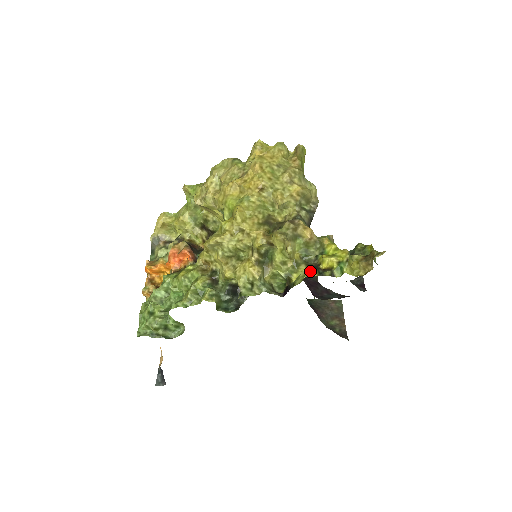
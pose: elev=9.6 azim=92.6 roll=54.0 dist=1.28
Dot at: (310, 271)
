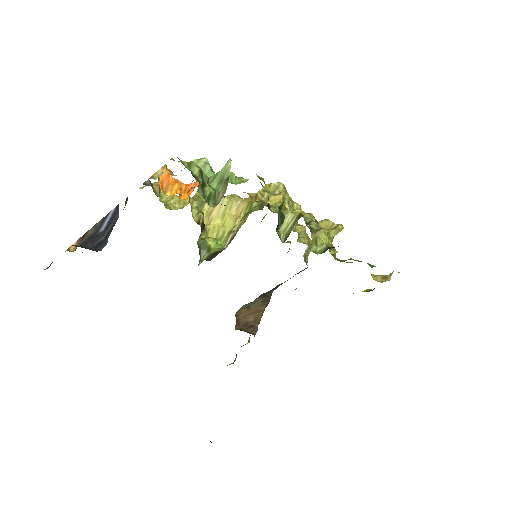
Dot at: occluded
